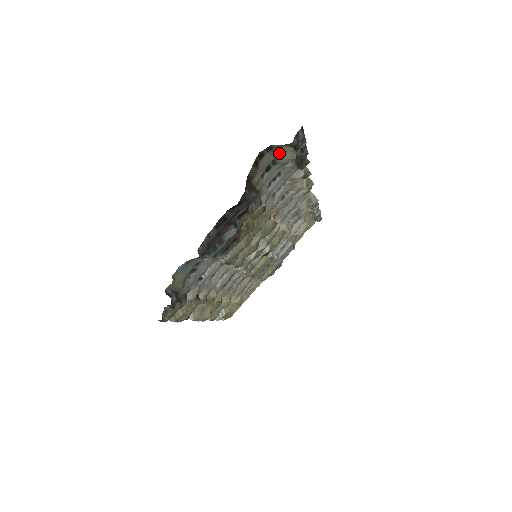
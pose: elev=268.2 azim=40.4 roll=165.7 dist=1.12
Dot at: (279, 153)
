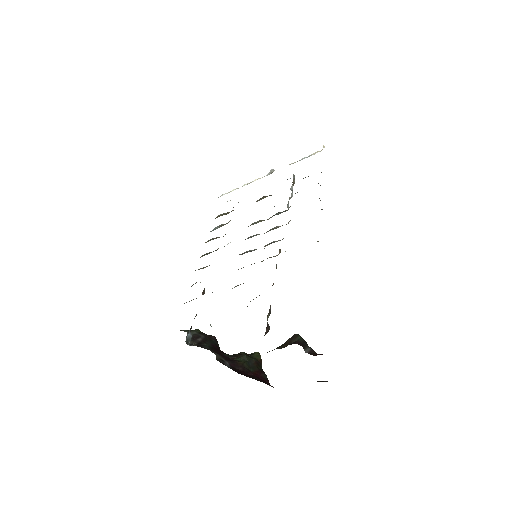
Dot at: occluded
